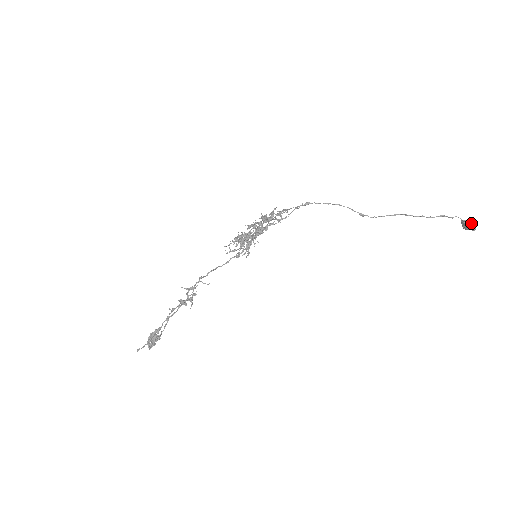
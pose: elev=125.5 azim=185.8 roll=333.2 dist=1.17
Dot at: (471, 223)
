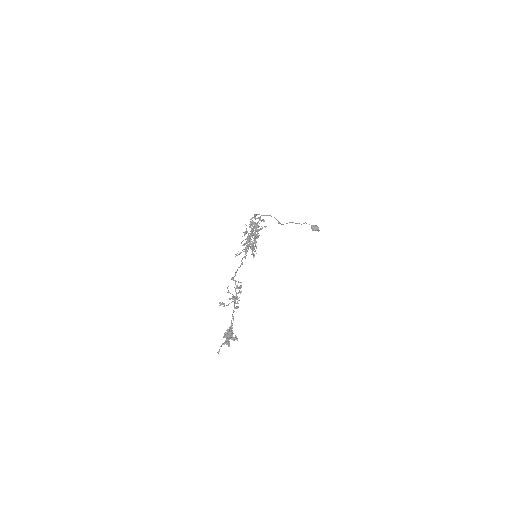
Dot at: (318, 227)
